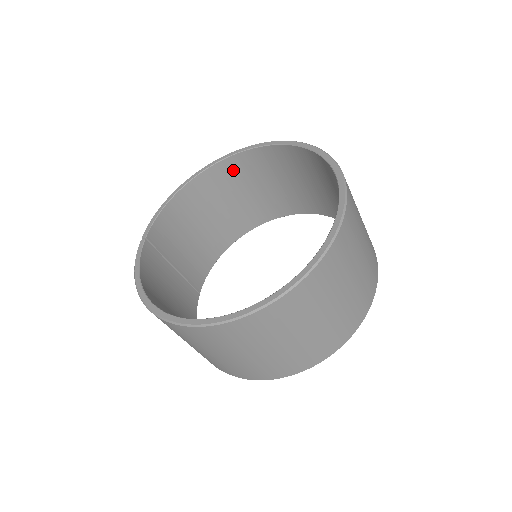
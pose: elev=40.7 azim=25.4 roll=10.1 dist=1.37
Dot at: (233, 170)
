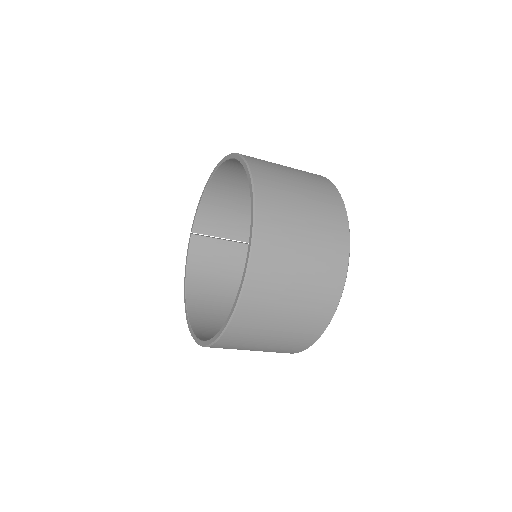
Dot at: (238, 165)
